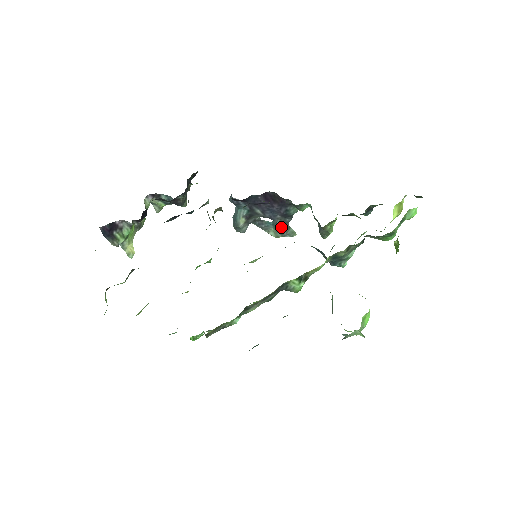
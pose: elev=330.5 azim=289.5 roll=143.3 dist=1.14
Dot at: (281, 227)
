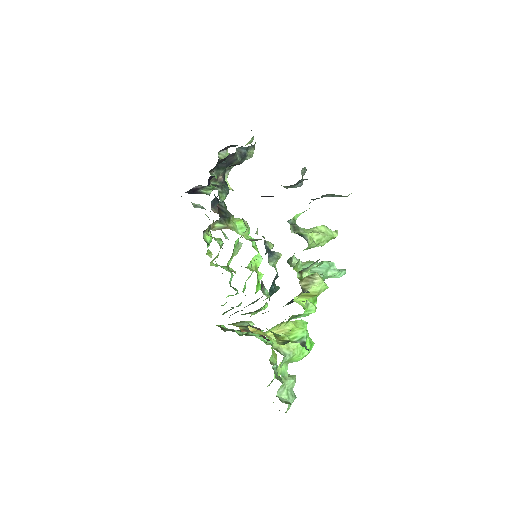
Dot at: occluded
